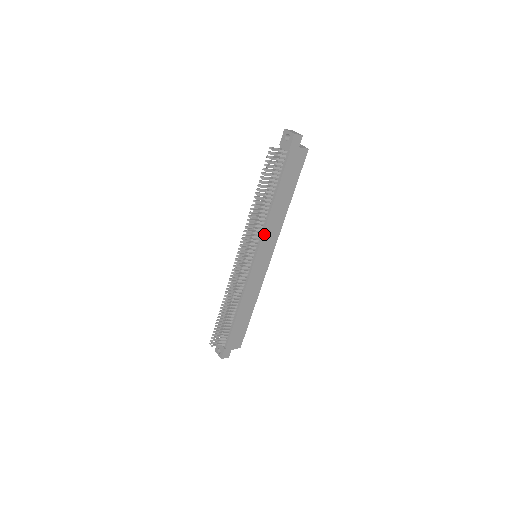
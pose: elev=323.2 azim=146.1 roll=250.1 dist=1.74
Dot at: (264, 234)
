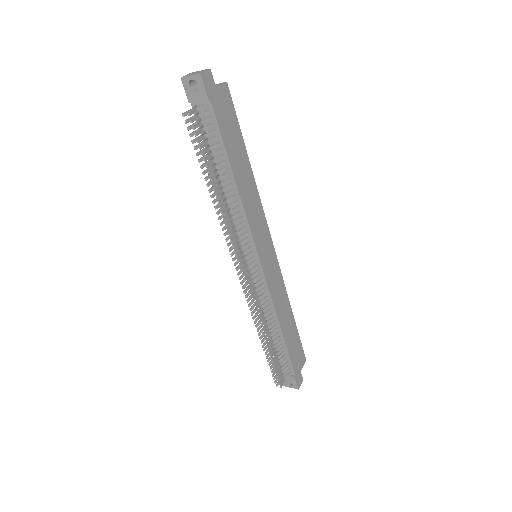
Dot at: (250, 225)
